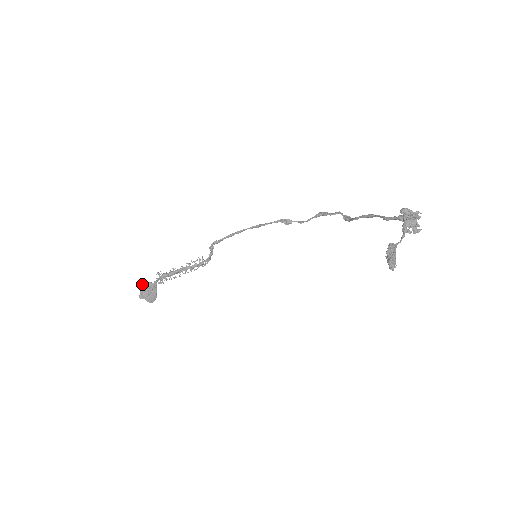
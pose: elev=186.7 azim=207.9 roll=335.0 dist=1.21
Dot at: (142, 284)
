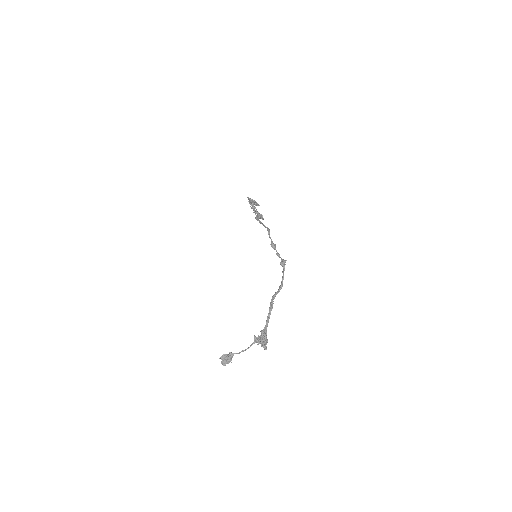
Dot at: occluded
